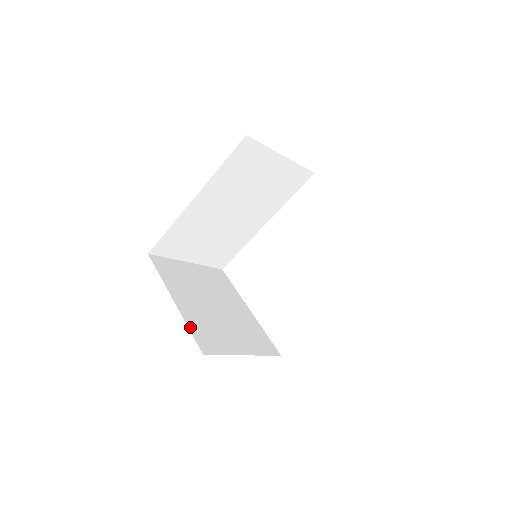
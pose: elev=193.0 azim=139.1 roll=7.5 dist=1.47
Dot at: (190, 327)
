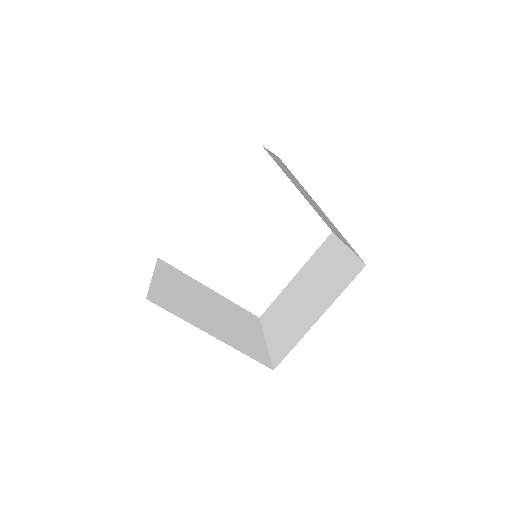
Dot at: (245, 353)
